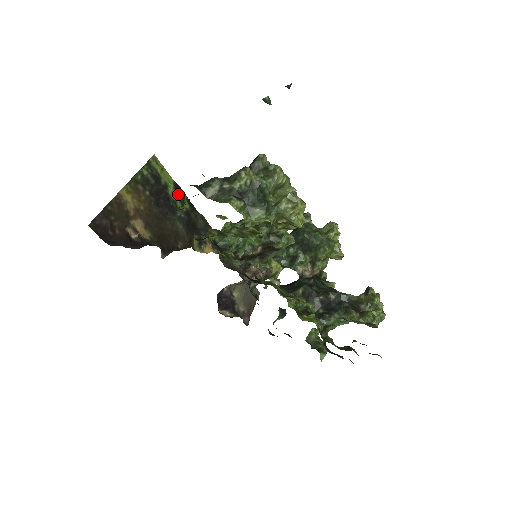
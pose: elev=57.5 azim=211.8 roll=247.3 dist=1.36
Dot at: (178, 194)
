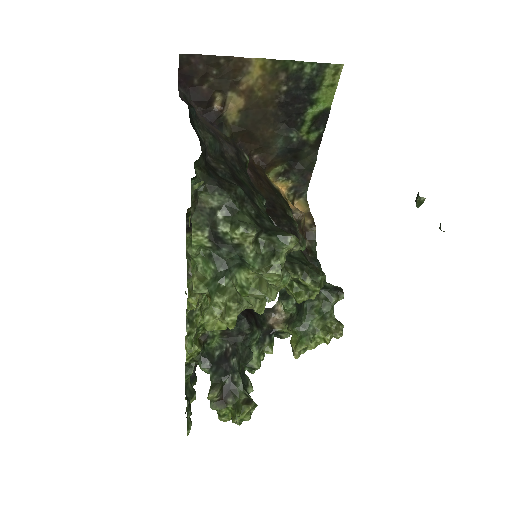
Dot at: (317, 120)
